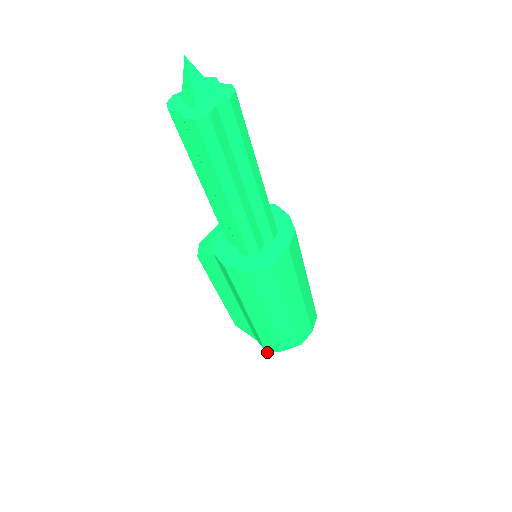
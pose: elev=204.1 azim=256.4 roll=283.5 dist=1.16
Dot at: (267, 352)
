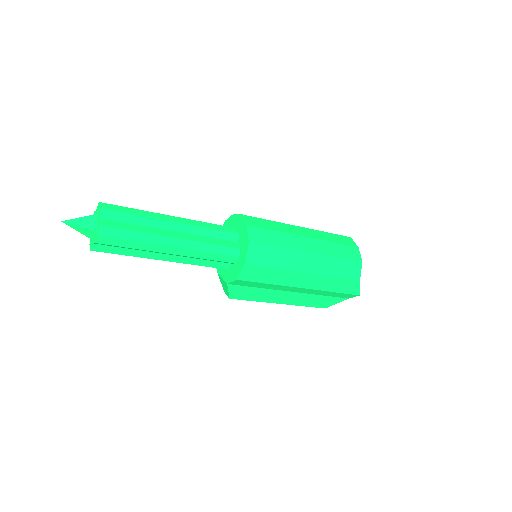
Dot at: (359, 295)
